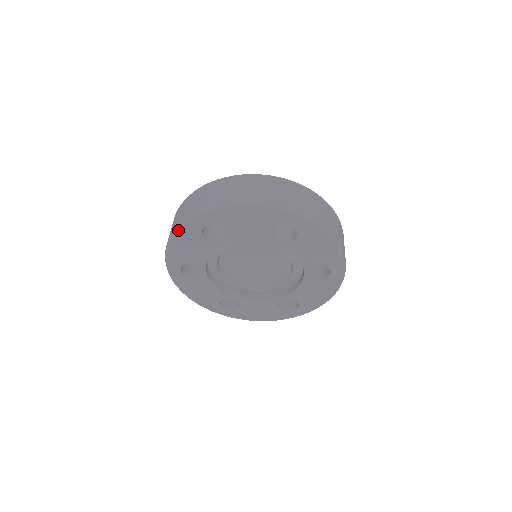
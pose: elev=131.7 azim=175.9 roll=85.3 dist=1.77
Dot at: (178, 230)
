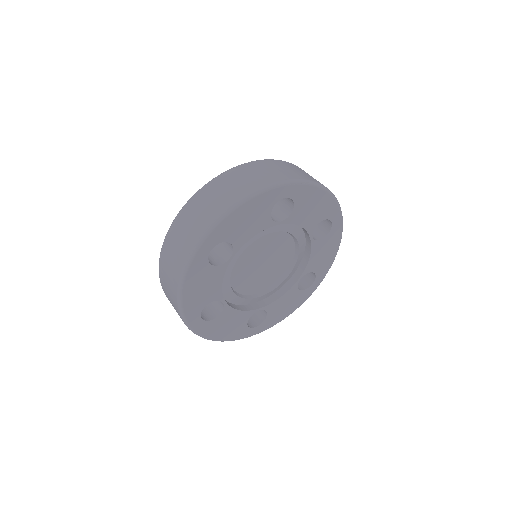
Dot at: (184, 275)
